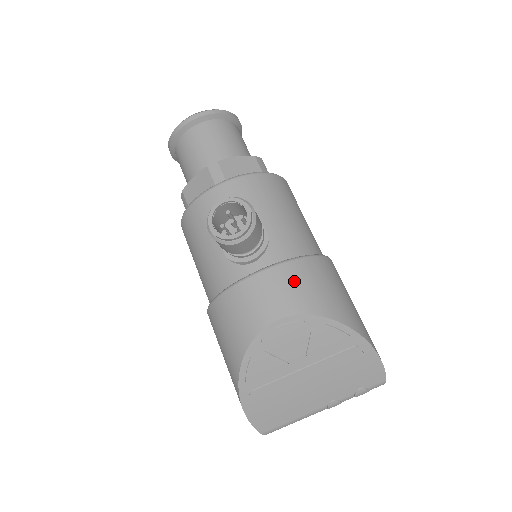
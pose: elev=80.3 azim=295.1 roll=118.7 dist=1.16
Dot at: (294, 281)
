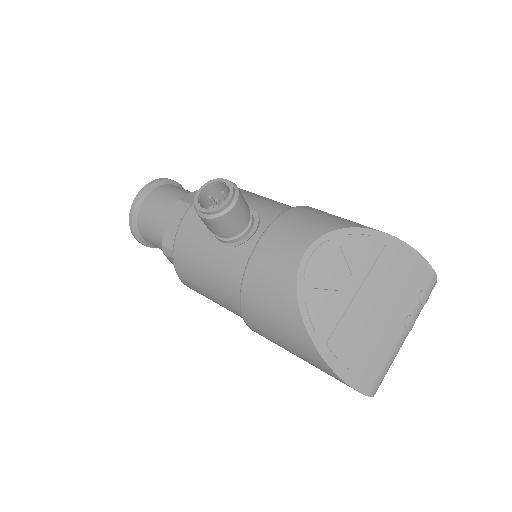
Dot at: (298, 221)
